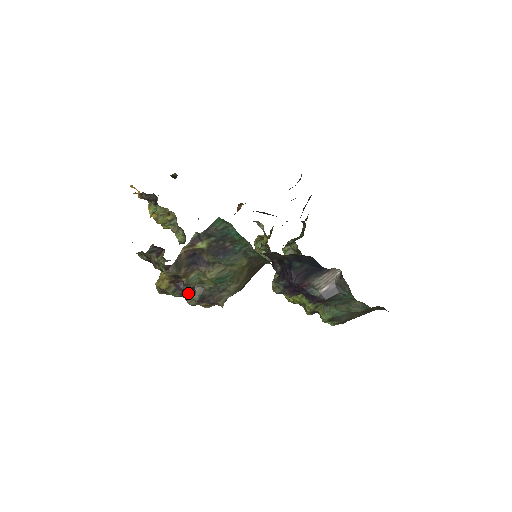
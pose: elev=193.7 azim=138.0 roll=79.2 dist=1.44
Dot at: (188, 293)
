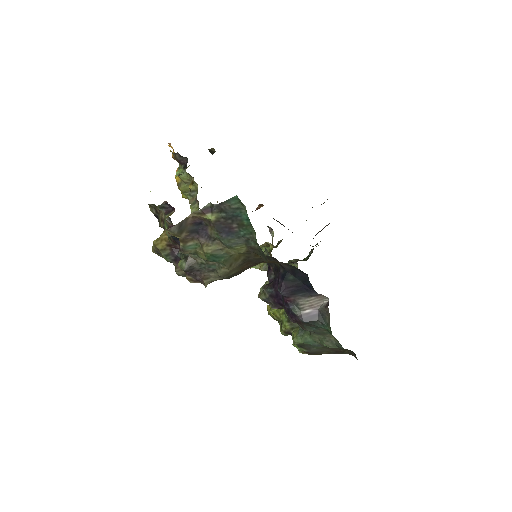
Dot at: occluded
